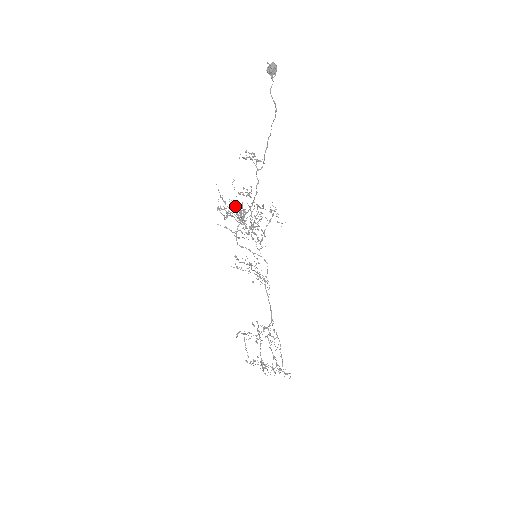
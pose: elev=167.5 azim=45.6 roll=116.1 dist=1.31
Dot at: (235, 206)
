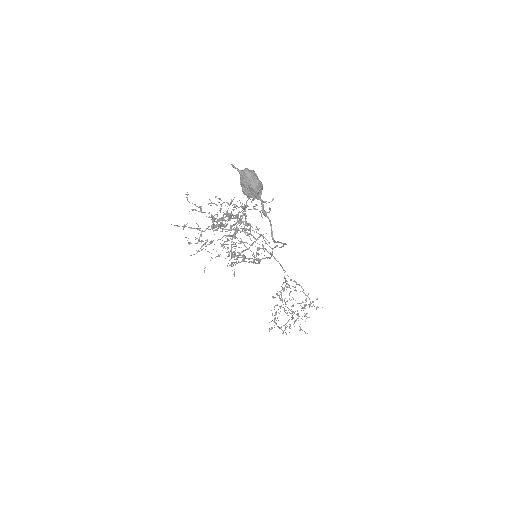
Dot at: occluded
